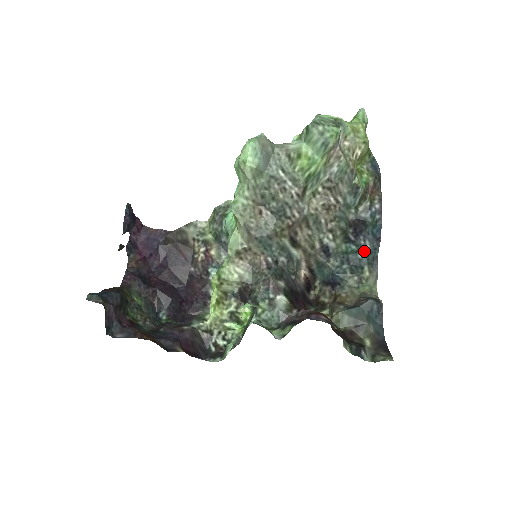
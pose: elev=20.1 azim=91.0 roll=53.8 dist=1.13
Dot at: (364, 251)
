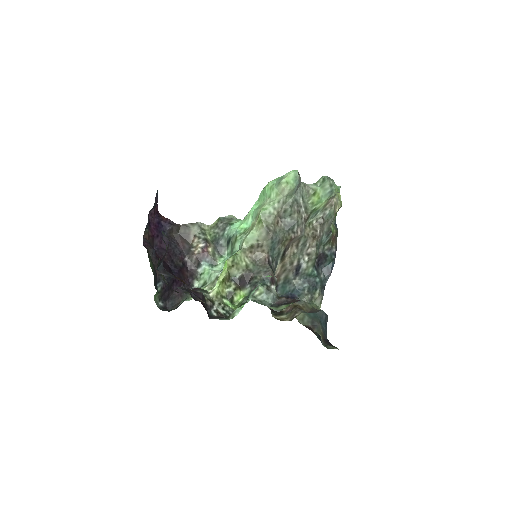
Dot at: (320, 278)
